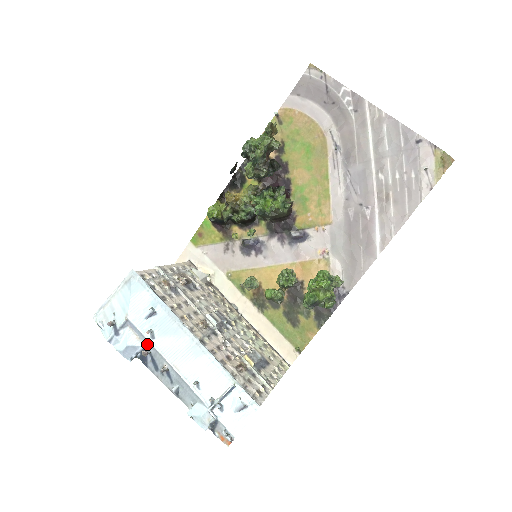
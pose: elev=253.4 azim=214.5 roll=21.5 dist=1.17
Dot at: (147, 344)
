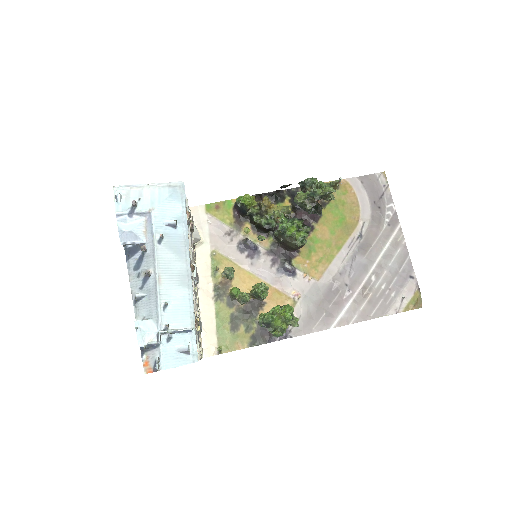
Dot at: (149, 243)
